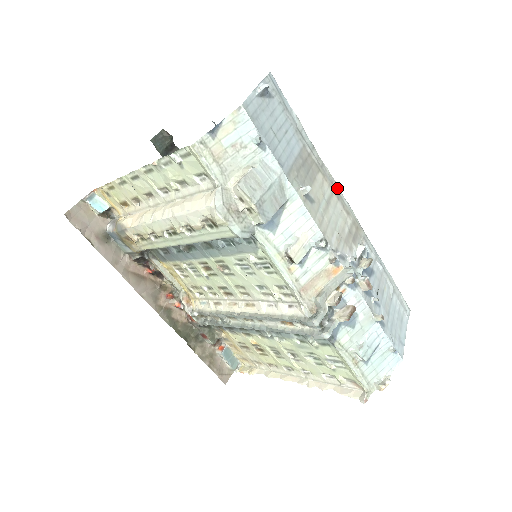
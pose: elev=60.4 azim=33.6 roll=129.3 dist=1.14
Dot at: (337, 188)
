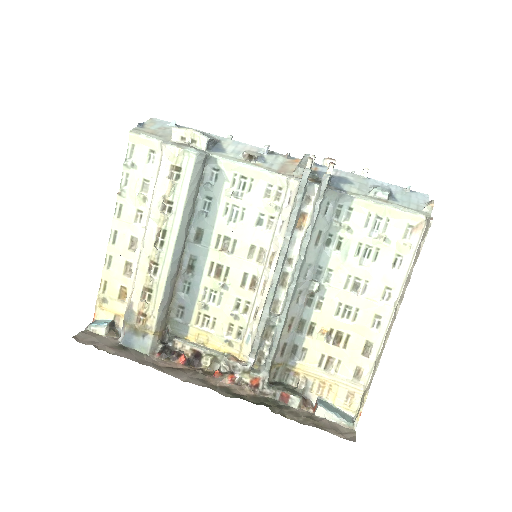
Dot at: occluded
